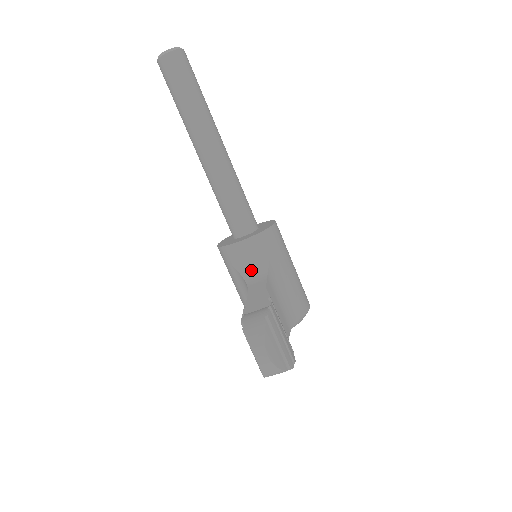
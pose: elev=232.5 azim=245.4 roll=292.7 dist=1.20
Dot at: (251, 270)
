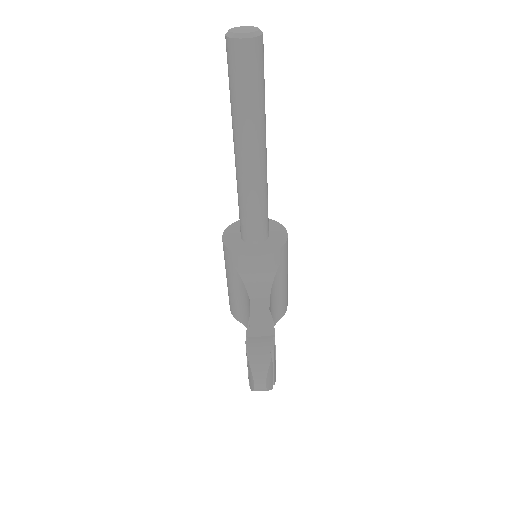
Dot at: (255, 282)
